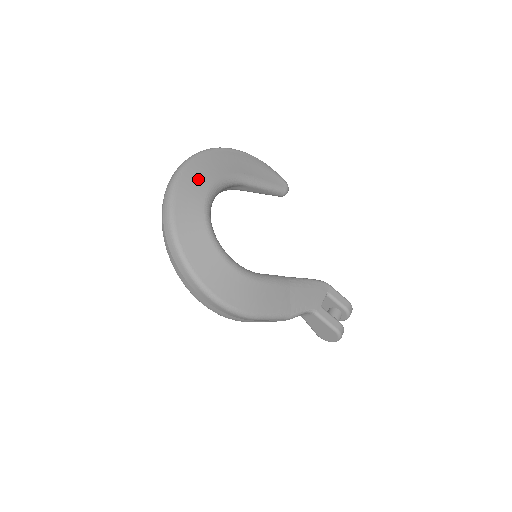
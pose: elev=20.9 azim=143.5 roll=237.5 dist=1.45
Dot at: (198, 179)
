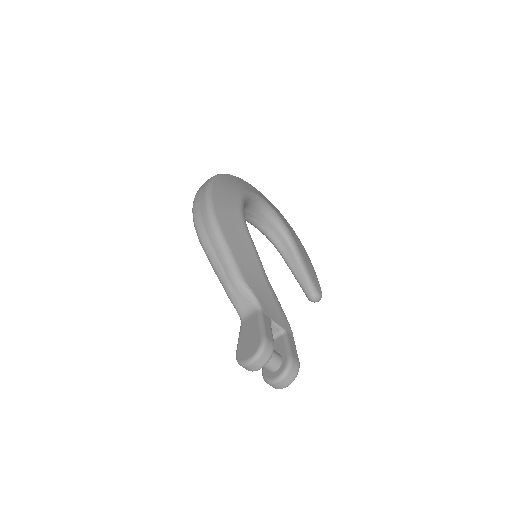
Dot at: (268, 201)
